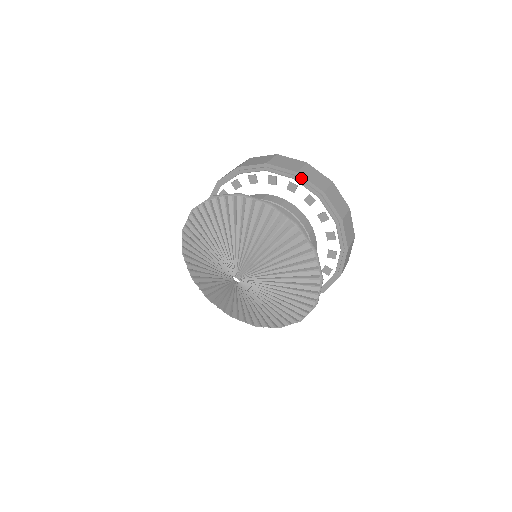
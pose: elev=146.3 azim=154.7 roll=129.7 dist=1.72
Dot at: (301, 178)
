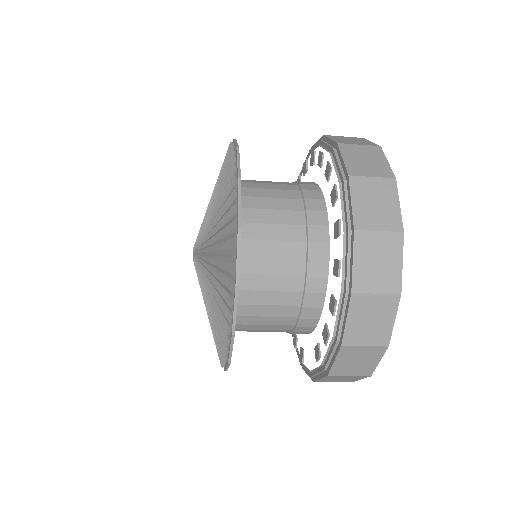
Dot at: (348, 188)
